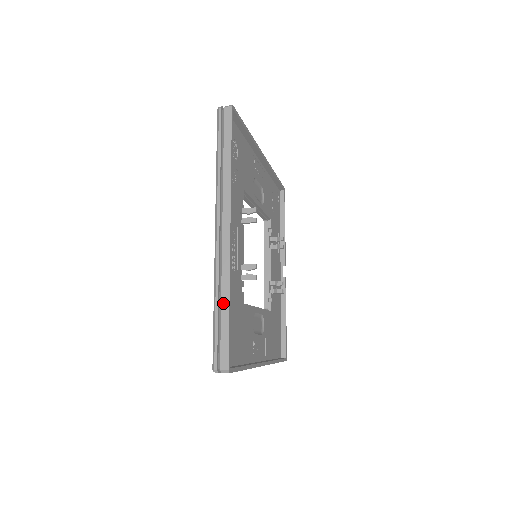
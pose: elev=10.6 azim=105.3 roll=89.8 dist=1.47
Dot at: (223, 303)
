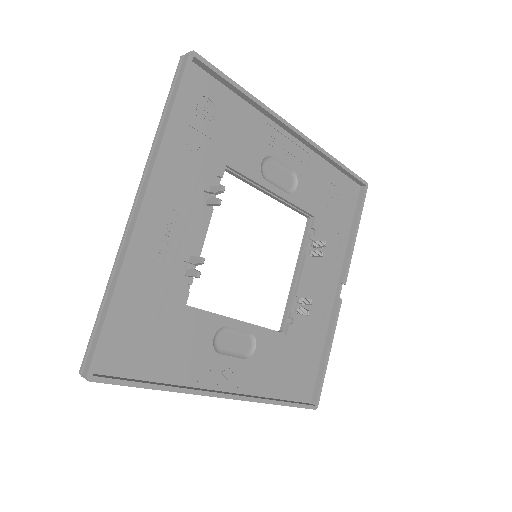
Dot at: (109, 292)
